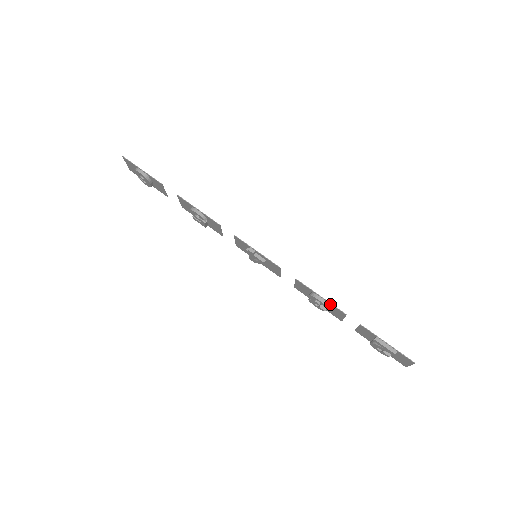
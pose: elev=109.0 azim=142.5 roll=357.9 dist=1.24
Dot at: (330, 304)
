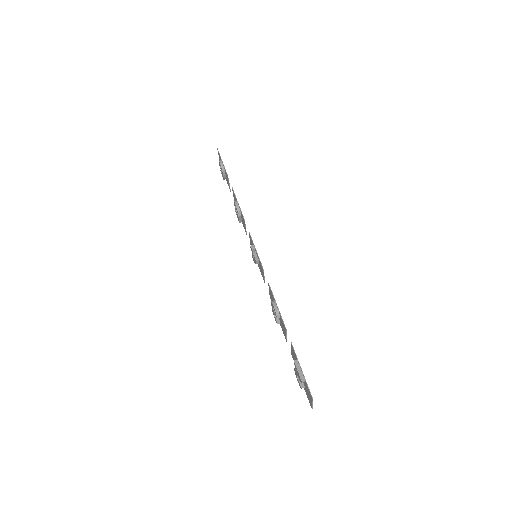
Dot at: (280, 315)
